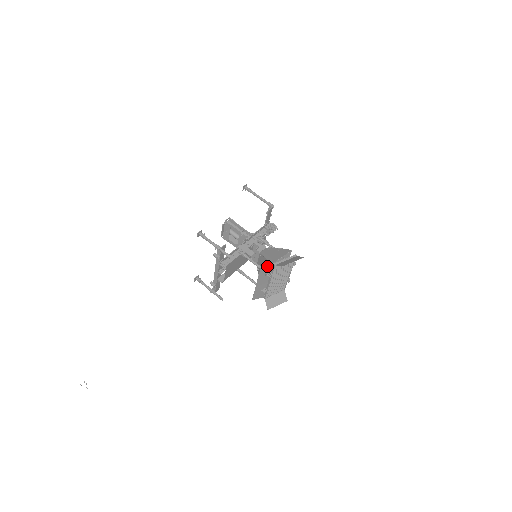
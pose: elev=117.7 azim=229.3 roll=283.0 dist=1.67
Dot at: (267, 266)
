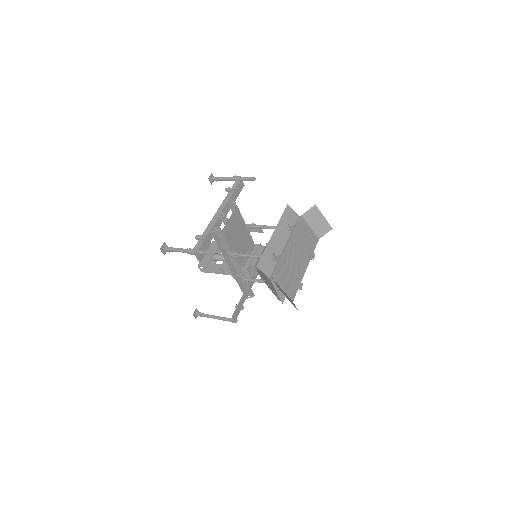
Dot at: (292, 213)
